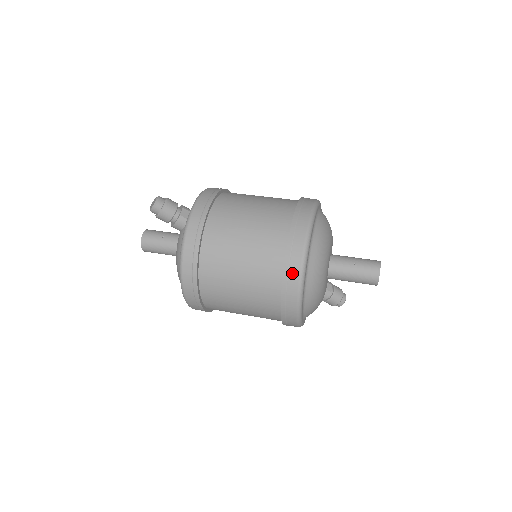
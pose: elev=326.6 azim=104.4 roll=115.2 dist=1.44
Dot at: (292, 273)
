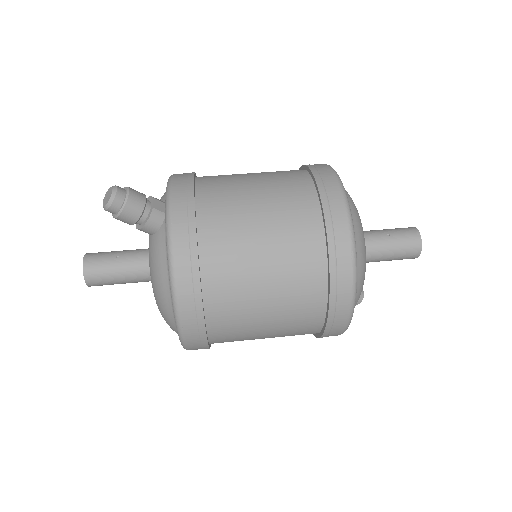
Dot at: (341, 251)
